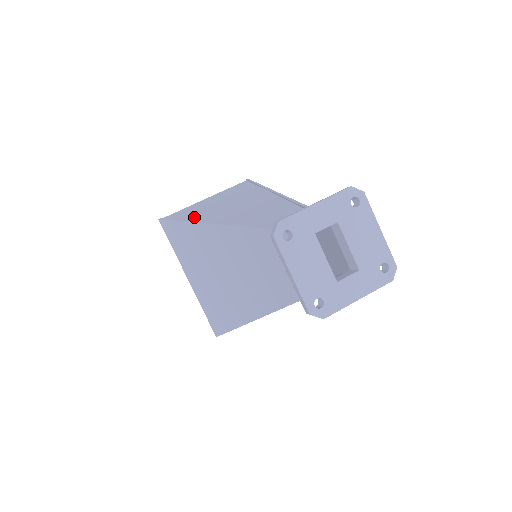
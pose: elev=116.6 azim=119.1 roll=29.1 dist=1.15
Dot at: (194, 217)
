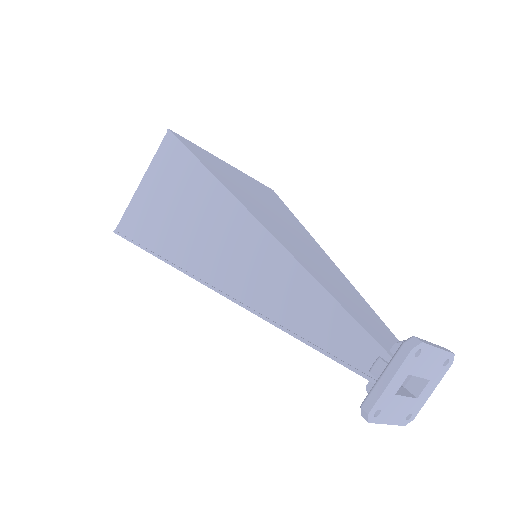
Dot at: (175, 254)
